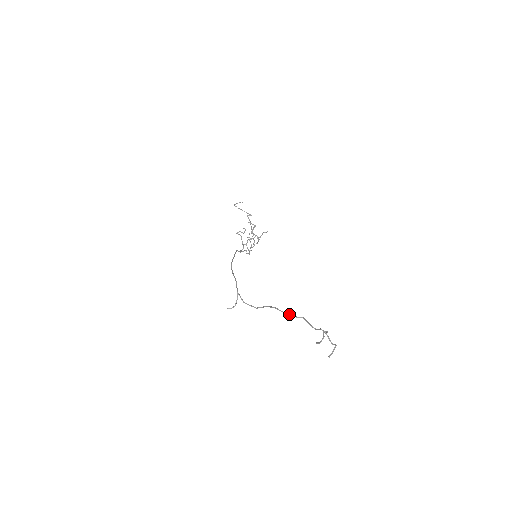
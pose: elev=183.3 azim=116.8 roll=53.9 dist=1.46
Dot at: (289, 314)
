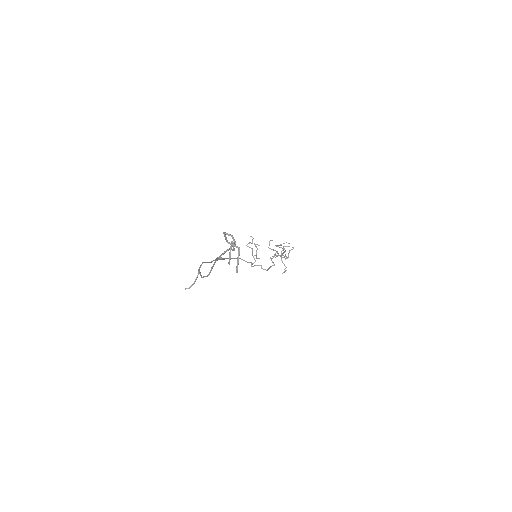
Dot at: occluded
